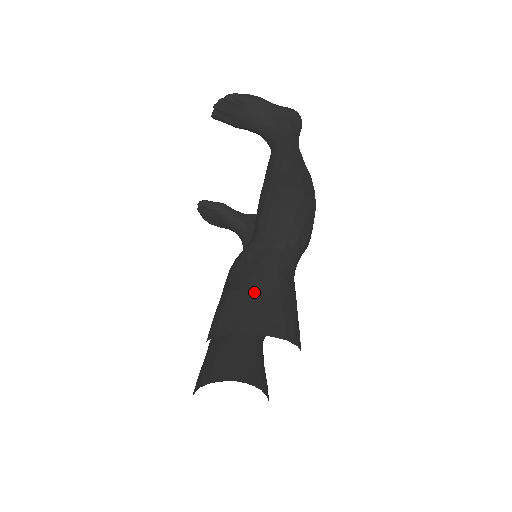
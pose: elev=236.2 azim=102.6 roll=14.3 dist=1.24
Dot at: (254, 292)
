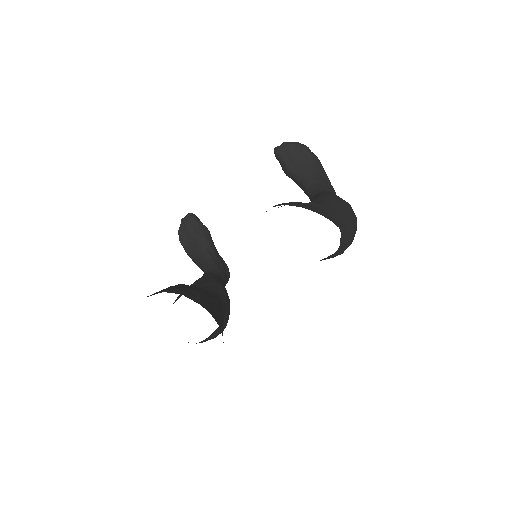
Dot at: occluded
